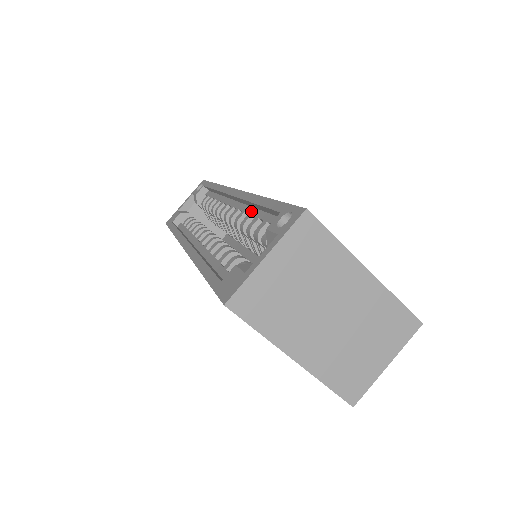
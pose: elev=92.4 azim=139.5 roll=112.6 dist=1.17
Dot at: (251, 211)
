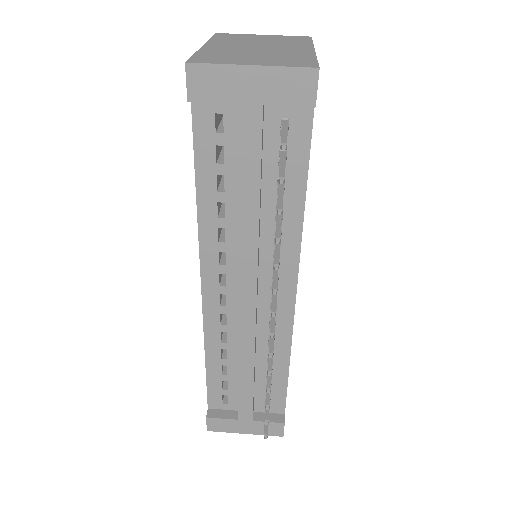
Dot at: occluded
